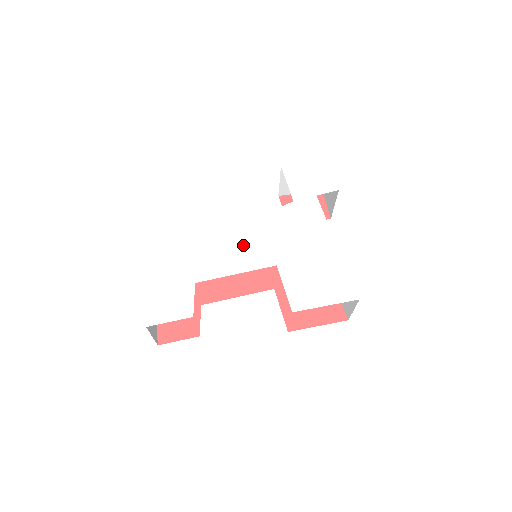
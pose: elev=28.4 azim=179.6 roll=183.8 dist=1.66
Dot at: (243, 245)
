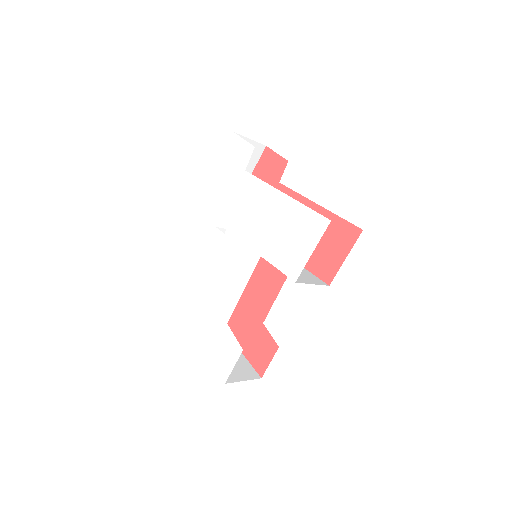
Dot at: (232, 264)
